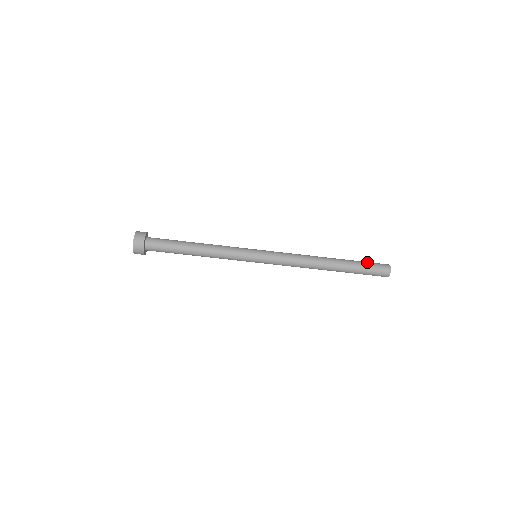
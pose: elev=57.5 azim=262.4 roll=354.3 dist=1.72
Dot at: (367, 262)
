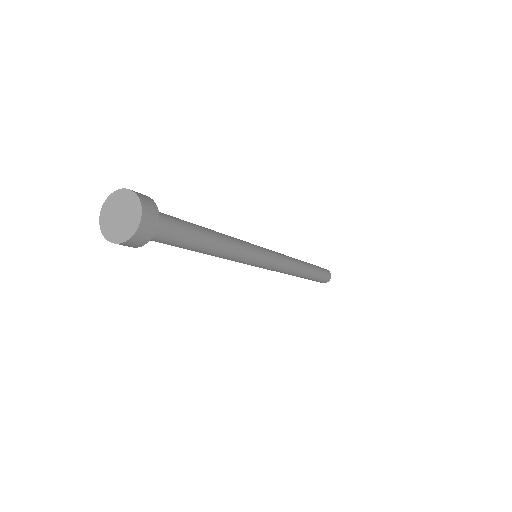
Dot at: (323, 277)
